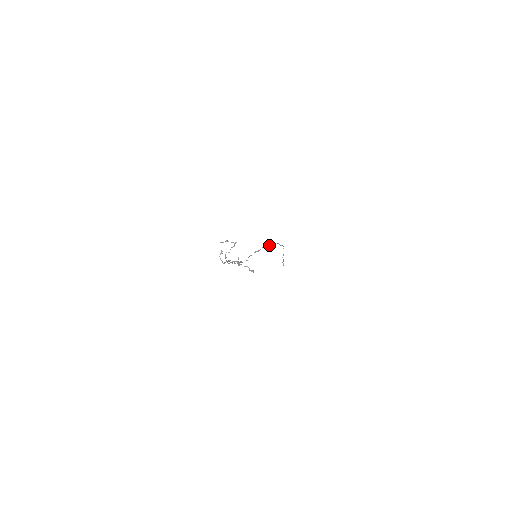
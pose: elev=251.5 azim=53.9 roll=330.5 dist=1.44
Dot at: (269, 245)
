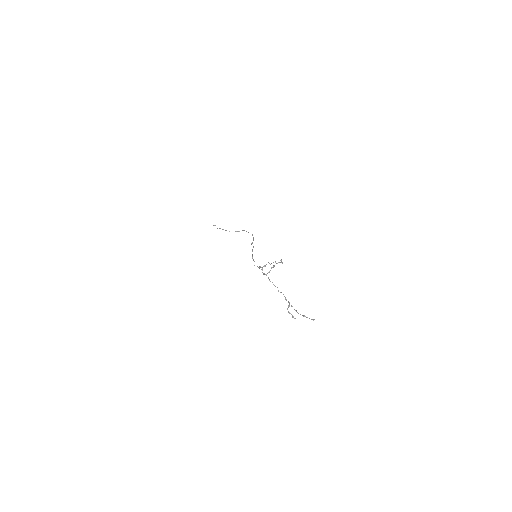
Dot at: occluded
